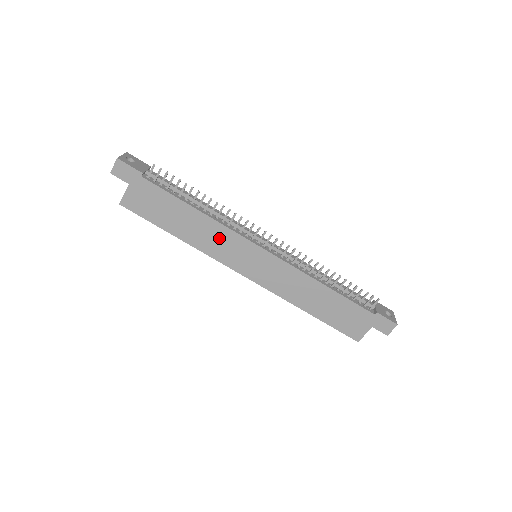
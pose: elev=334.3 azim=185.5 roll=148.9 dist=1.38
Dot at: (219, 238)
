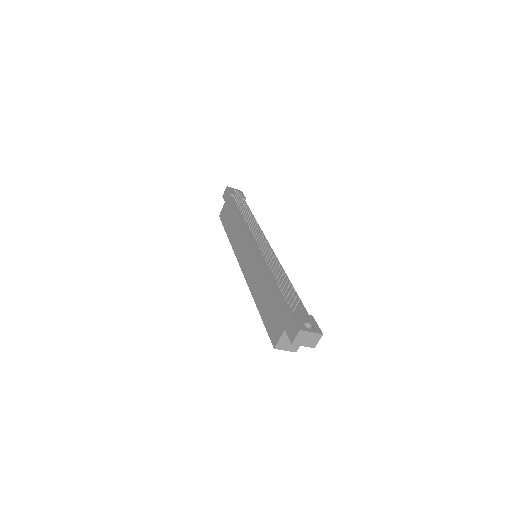
Dot at: (240, 235)
